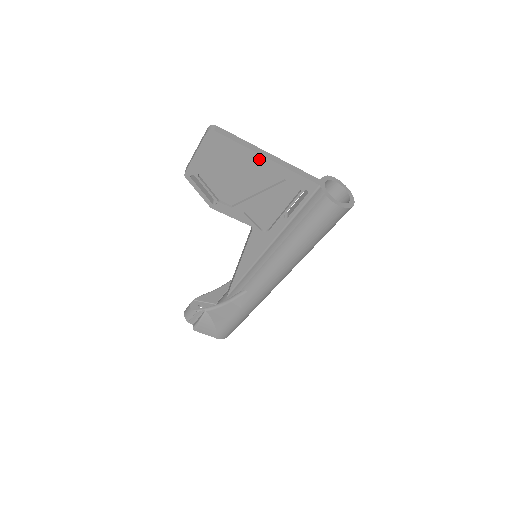
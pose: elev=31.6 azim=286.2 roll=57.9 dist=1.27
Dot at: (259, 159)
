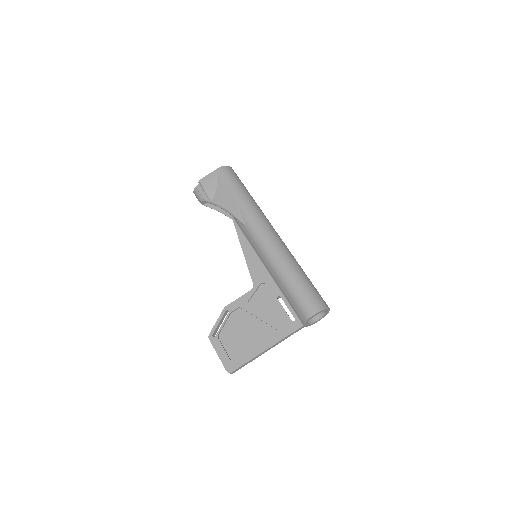
Dot at: occluded
